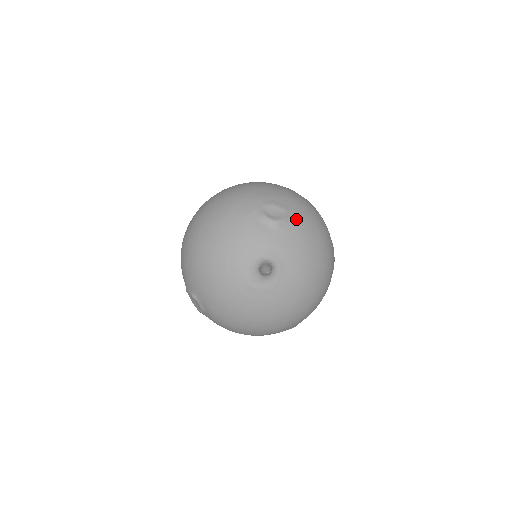
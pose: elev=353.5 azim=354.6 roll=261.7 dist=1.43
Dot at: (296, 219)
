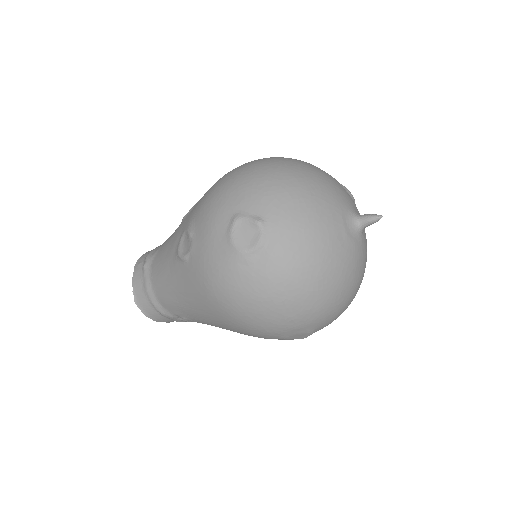
Dot at: occluded
